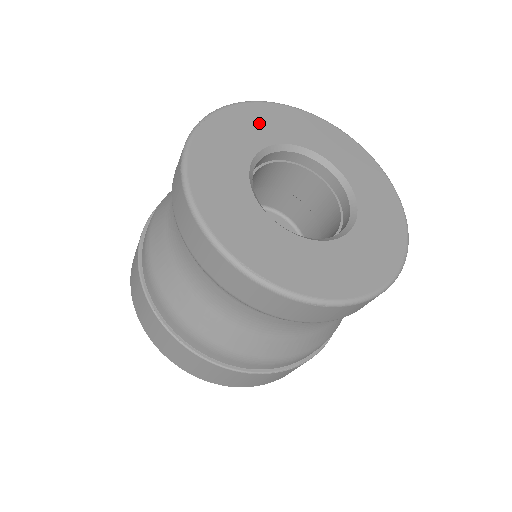
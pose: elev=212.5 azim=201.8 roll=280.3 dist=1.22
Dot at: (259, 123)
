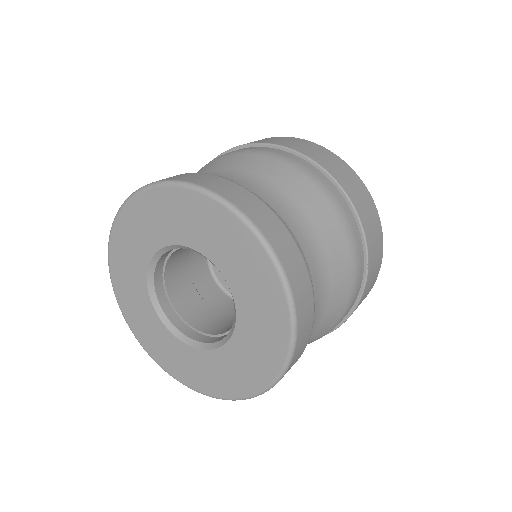
Dot at: (190, 219)
